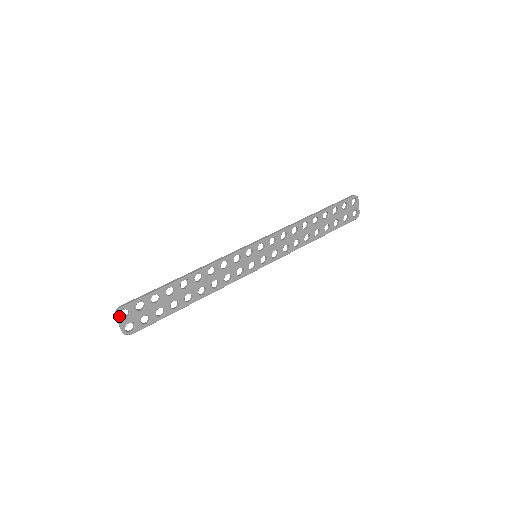
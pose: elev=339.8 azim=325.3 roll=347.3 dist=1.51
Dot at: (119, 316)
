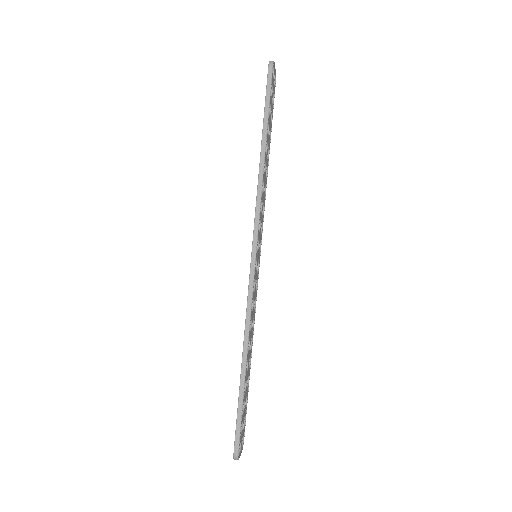
Dot at: (239, 456)
